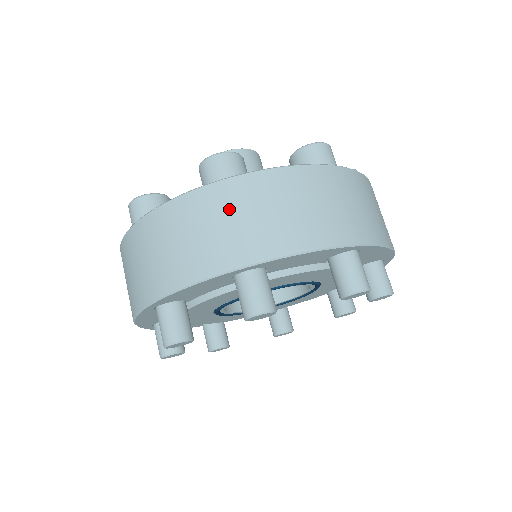
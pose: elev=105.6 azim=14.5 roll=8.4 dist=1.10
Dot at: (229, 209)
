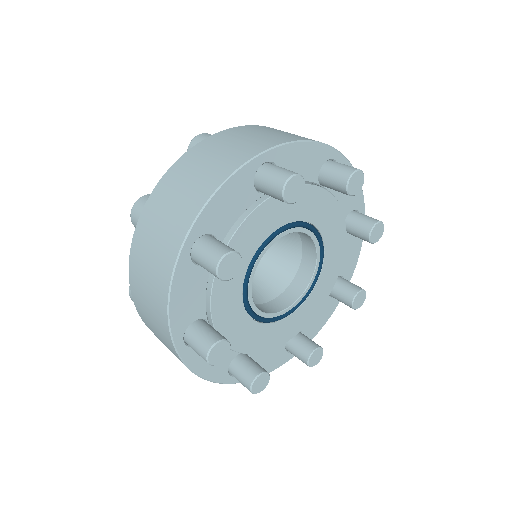
Dot at: (228, 141)
